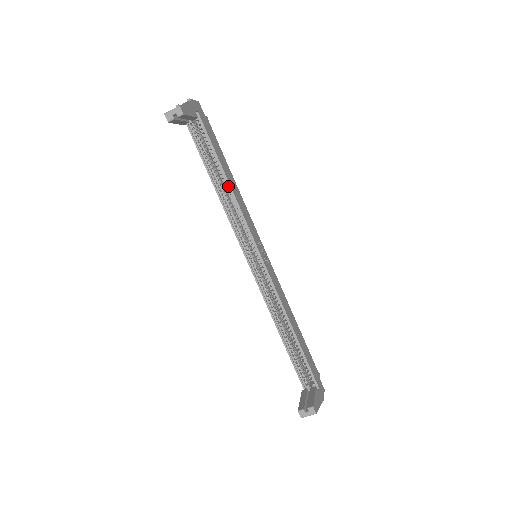
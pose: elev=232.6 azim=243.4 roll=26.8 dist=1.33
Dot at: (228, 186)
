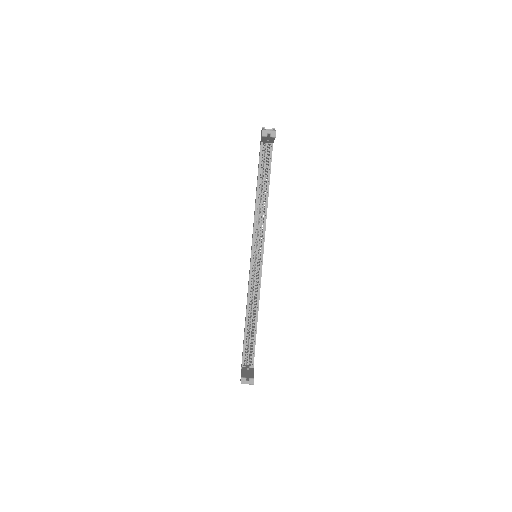
Dot at: (266, 198)
